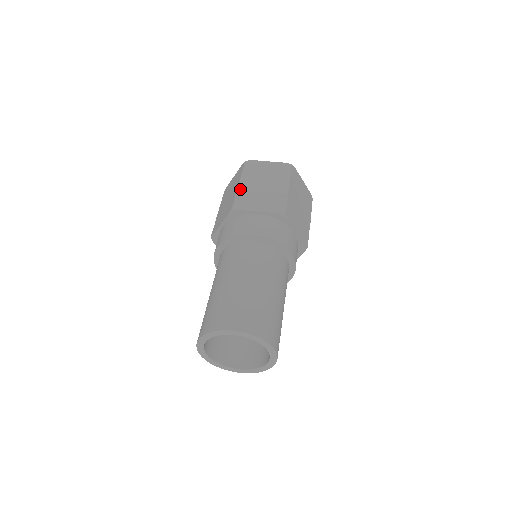
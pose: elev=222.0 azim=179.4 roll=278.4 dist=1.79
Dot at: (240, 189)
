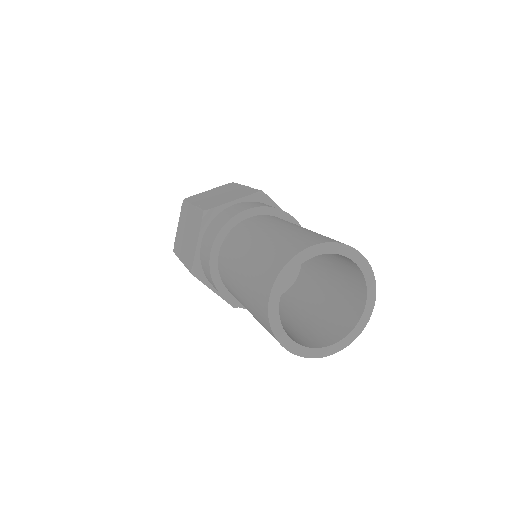
Dot at: occluded
